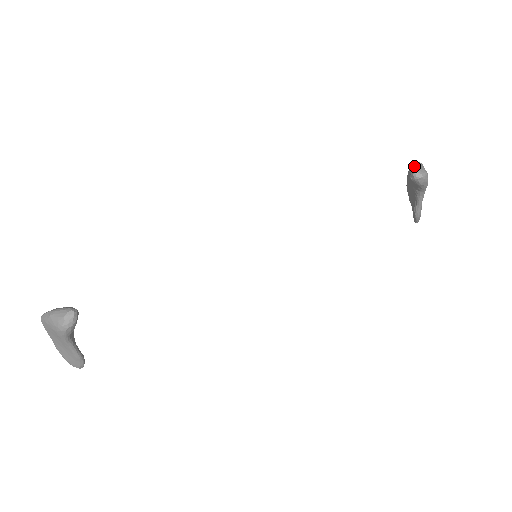
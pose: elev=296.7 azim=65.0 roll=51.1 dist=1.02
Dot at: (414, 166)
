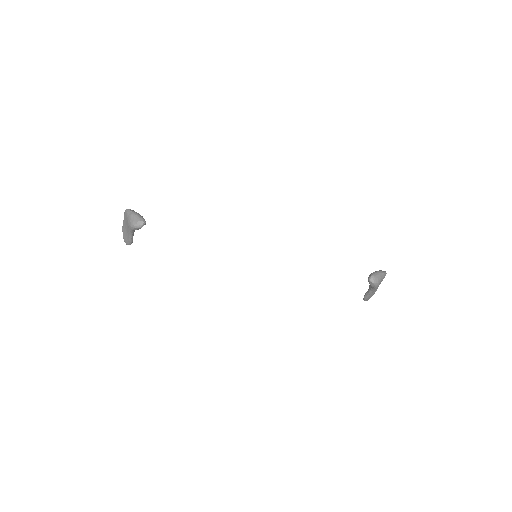
Dot at: (375, 273)
